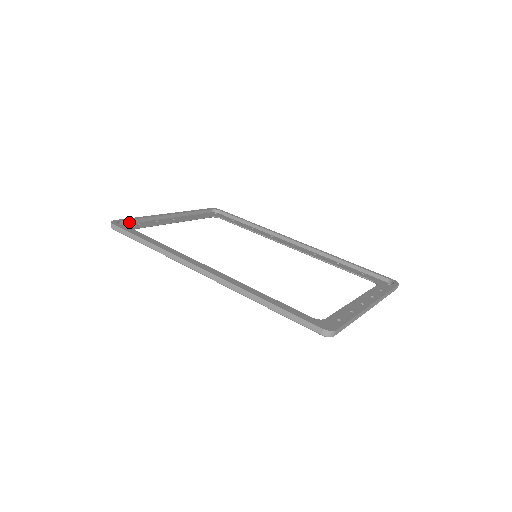
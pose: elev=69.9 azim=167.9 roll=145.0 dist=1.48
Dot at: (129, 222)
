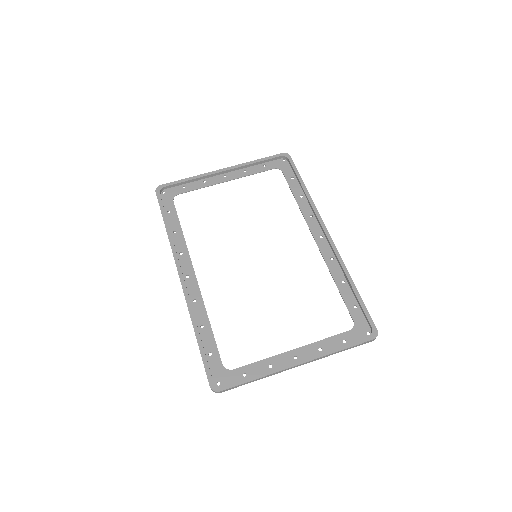
Dot at: (175, 185)
